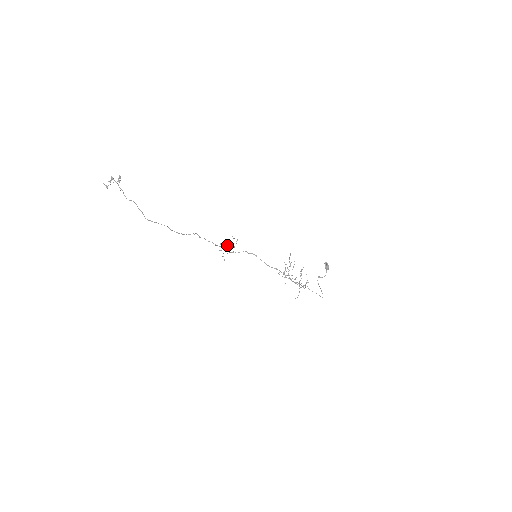
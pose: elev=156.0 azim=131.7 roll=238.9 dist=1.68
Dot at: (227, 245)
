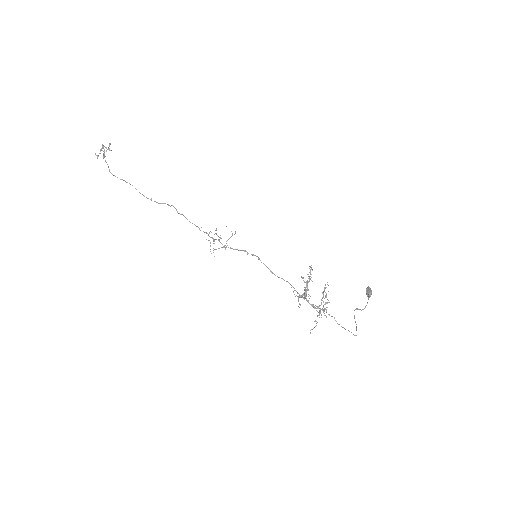
Dot at: occluded
